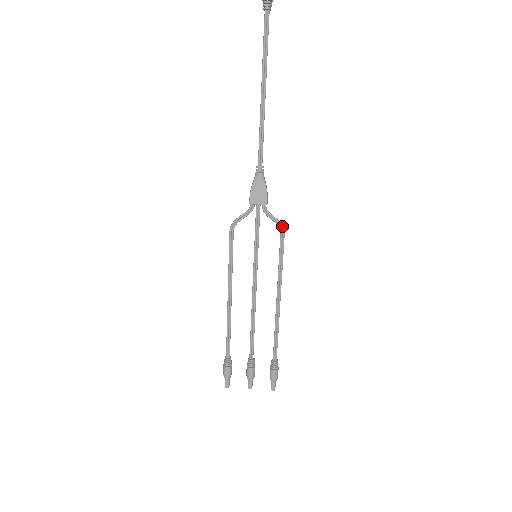
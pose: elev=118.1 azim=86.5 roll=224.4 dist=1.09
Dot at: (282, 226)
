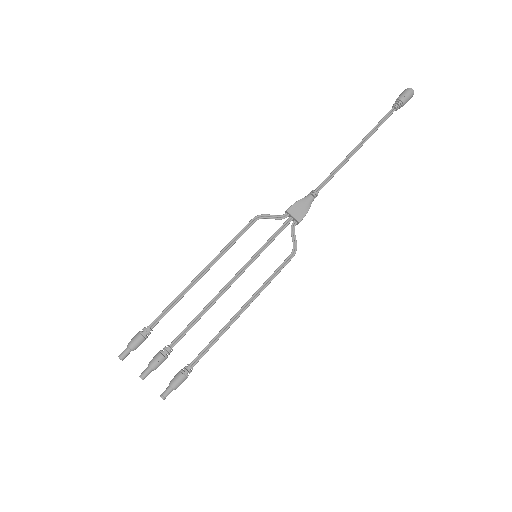
Dot at: (296, 249)
